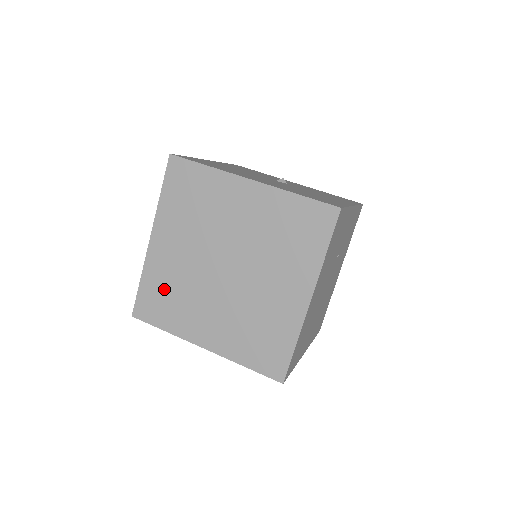
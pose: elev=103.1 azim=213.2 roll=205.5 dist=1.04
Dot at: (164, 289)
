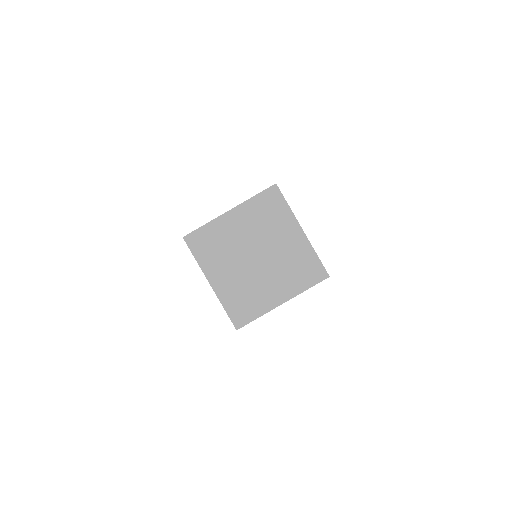
Dot at: (214, 240)
